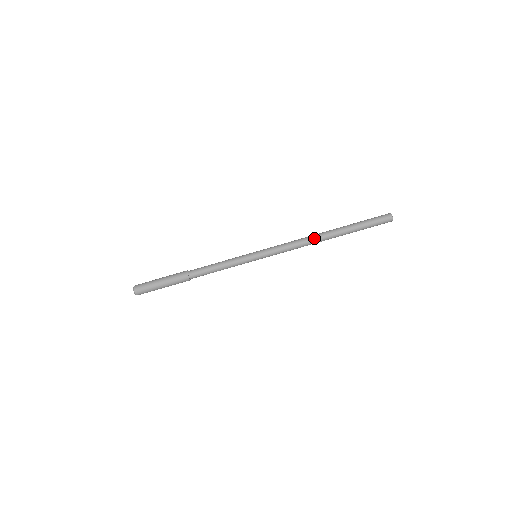
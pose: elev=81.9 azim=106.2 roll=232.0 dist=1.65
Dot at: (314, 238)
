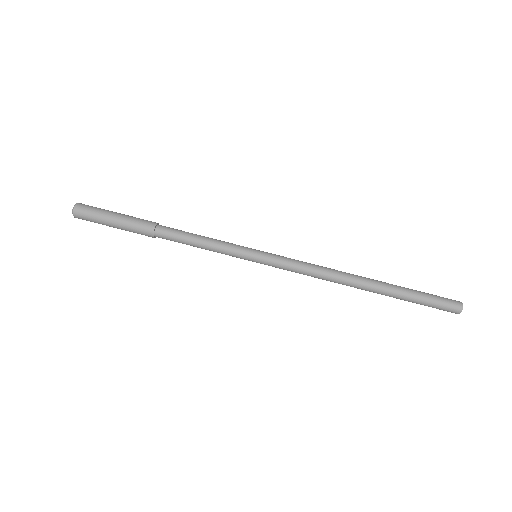
Dot at: (345, 274)
